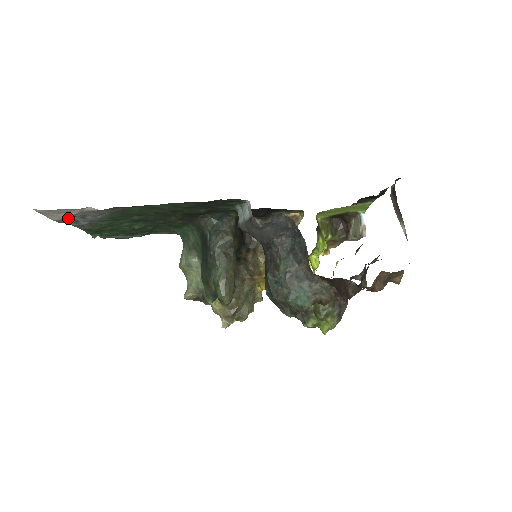
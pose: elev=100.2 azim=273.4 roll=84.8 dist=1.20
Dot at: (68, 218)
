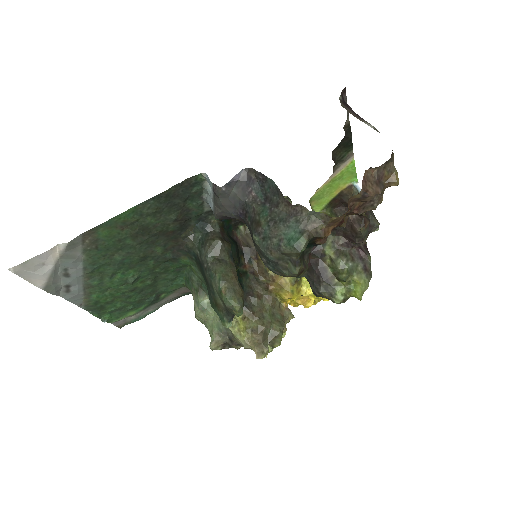
Dot at: (52, 279)
